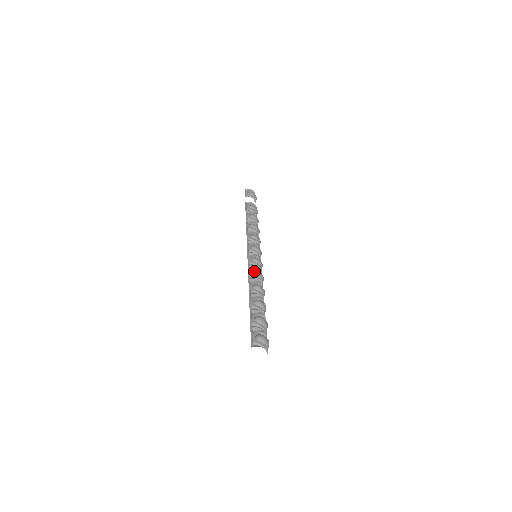
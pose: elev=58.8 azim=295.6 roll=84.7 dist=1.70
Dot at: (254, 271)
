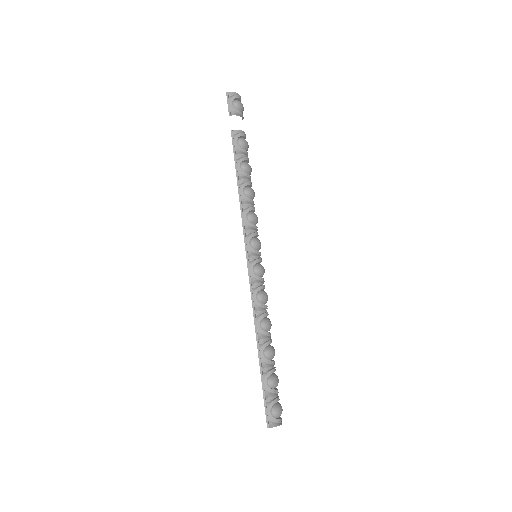
Dot at: (259, 296)
